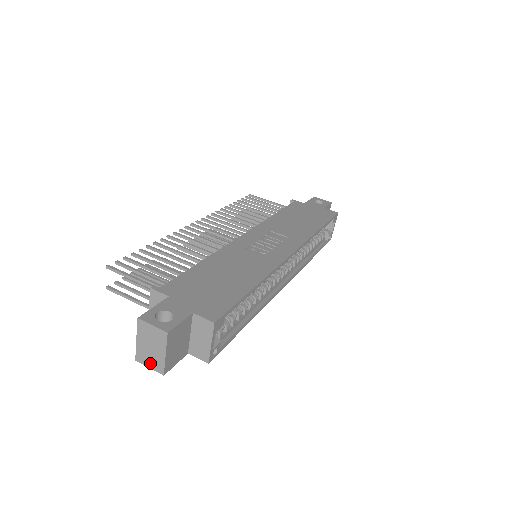
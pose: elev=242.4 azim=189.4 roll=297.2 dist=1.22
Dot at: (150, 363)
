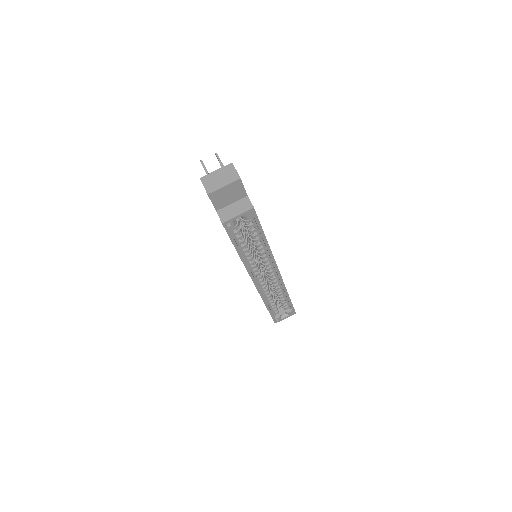
Dot at: (208, 184)
